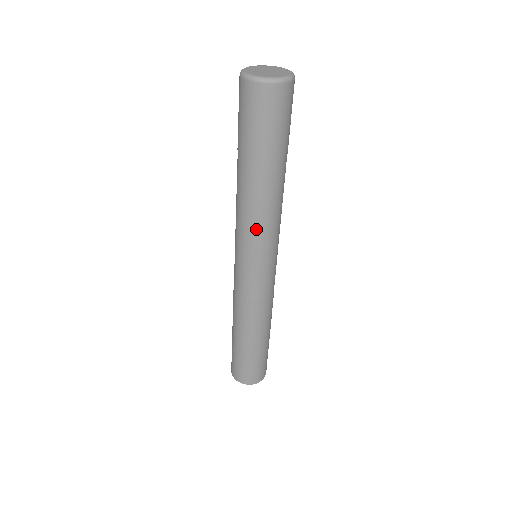
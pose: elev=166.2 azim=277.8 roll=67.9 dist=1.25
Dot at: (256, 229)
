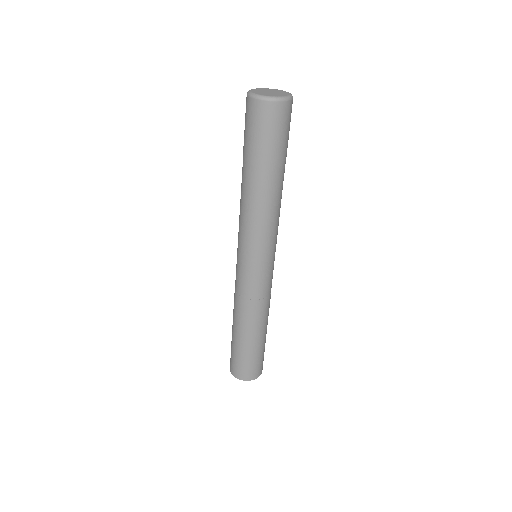
Dot at: (259, 229)
